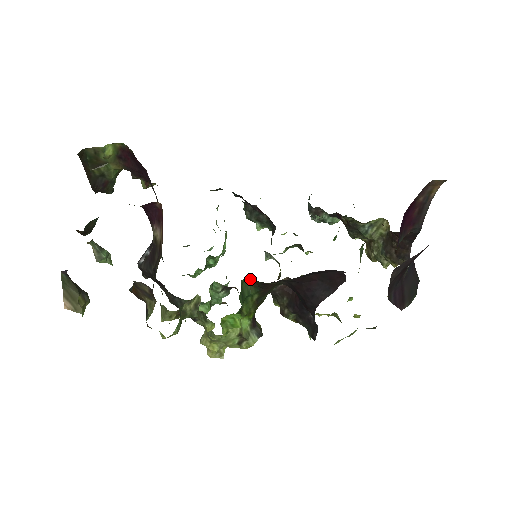
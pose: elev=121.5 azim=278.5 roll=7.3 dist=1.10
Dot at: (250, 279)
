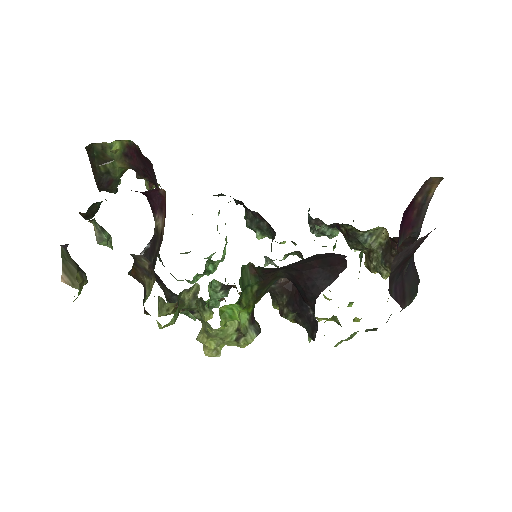
Dot at: (250, 267)
